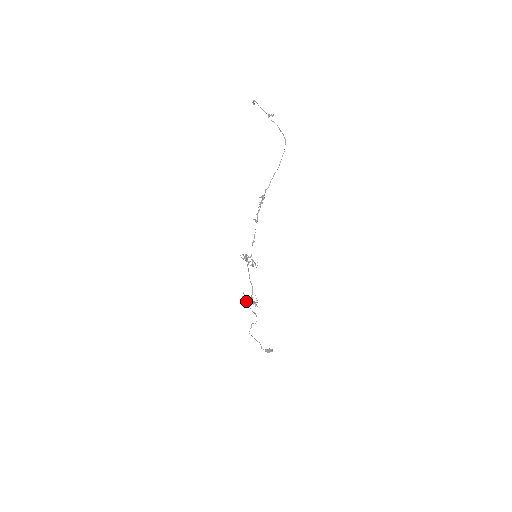
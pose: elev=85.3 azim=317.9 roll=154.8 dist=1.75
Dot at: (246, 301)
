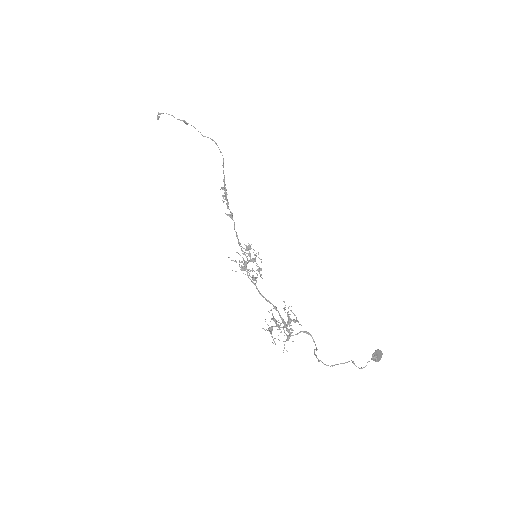
Dot at: occluded
